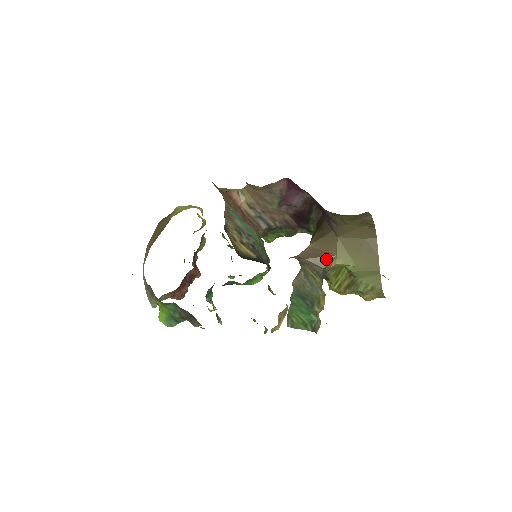
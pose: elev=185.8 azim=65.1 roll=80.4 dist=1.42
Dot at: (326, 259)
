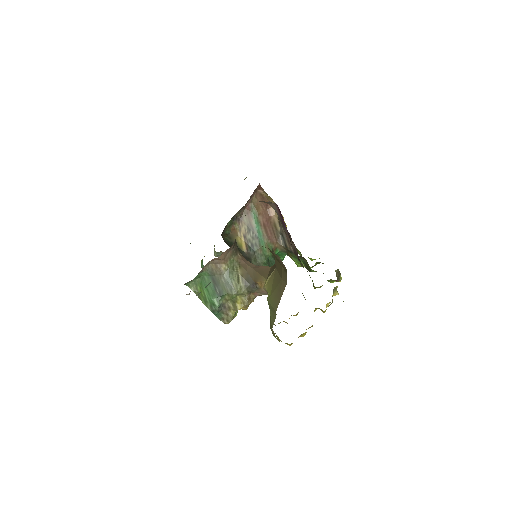
Dot at: (261, 278)
